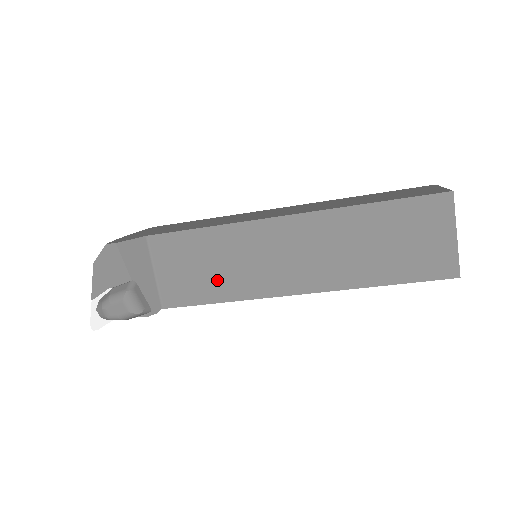
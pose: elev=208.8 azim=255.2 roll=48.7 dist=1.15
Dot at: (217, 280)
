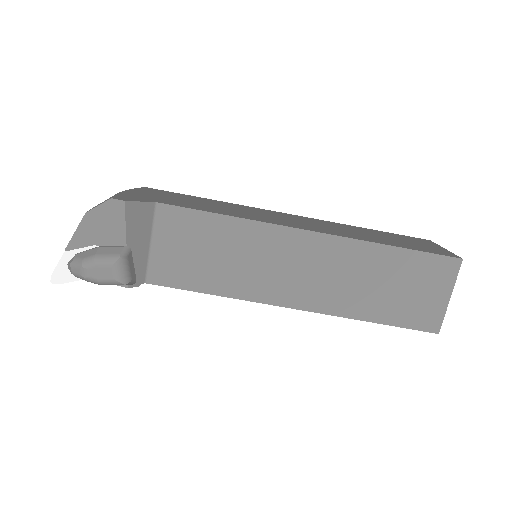
Dot at: (217, 271)
